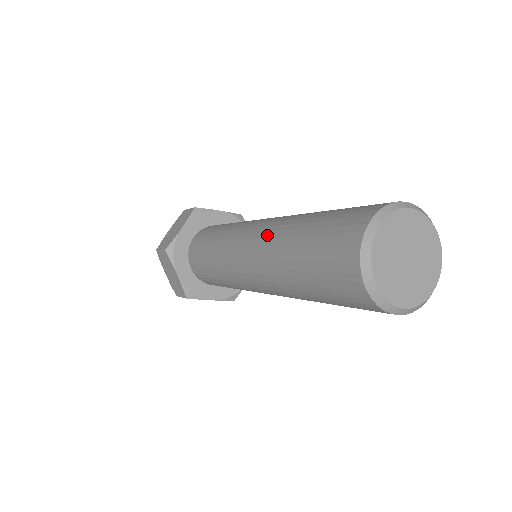
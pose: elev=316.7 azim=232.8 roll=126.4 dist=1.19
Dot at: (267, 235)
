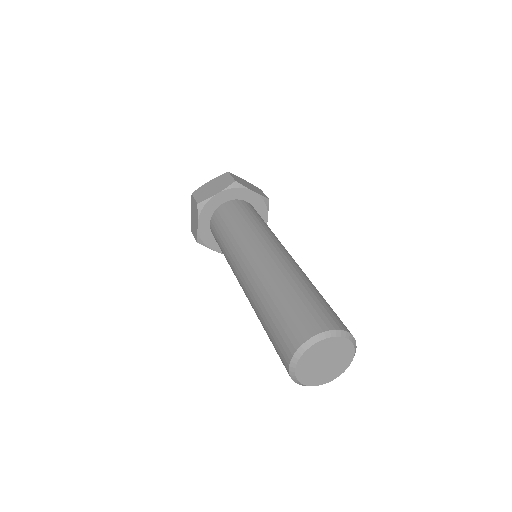
Dot at: (263, 270)
